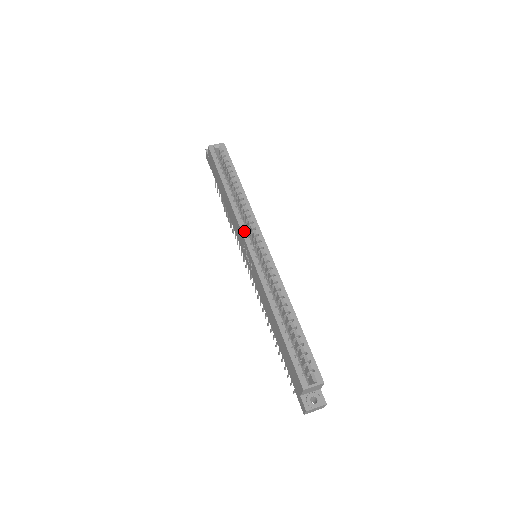
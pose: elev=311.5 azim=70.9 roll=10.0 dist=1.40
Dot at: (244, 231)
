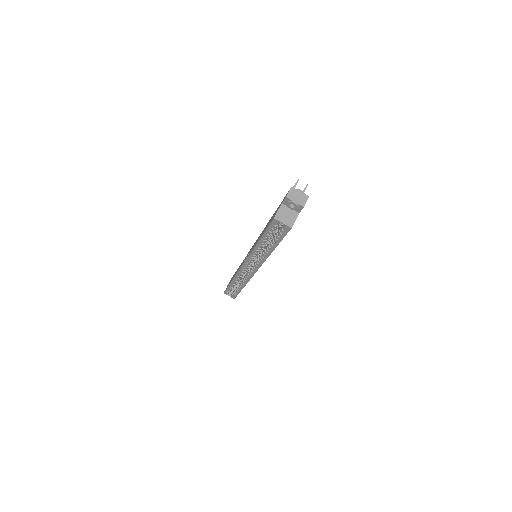
Dot at: (248, 261)
